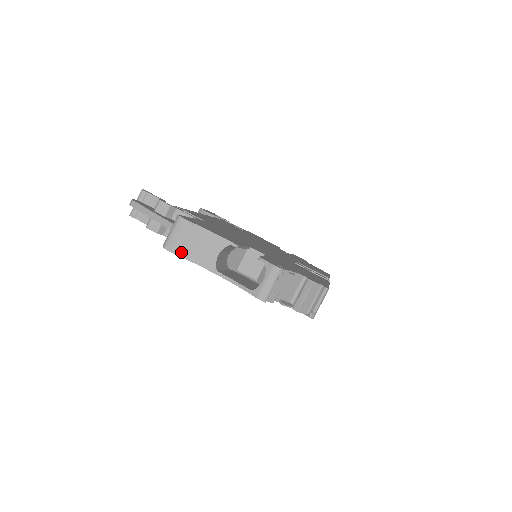
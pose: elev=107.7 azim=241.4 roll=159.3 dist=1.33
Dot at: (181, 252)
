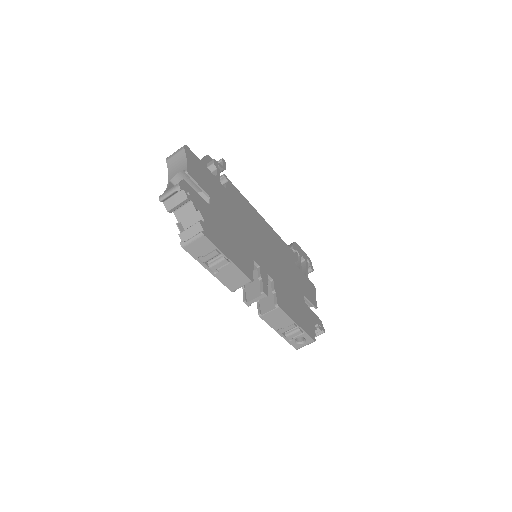
Dot at: (169, 163)
